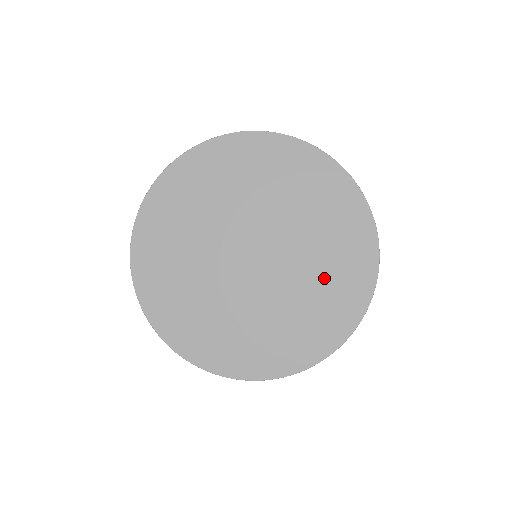
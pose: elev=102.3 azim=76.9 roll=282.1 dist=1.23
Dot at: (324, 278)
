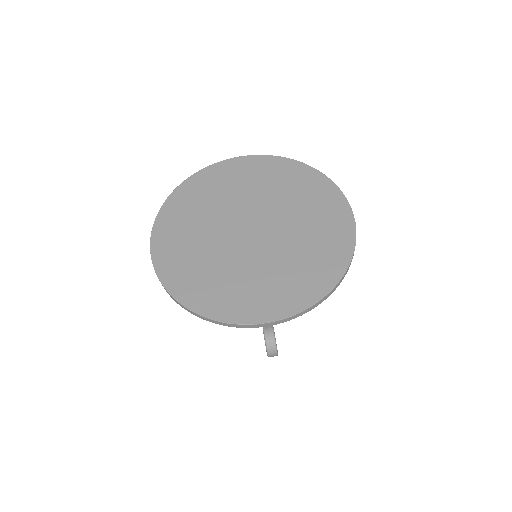
Dot at: (299, 262)
